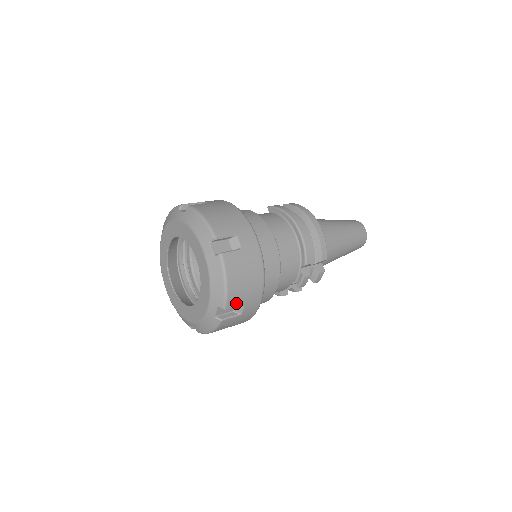
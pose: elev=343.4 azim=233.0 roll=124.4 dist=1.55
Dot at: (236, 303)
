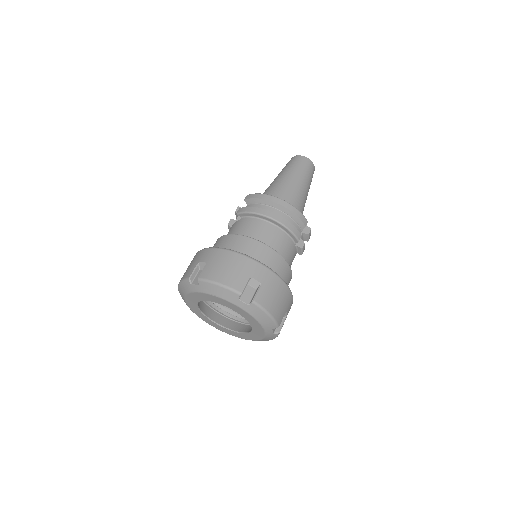
Dot at: (282, 317)
